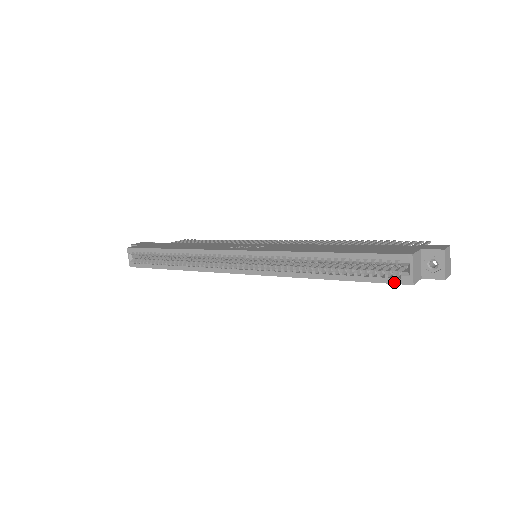
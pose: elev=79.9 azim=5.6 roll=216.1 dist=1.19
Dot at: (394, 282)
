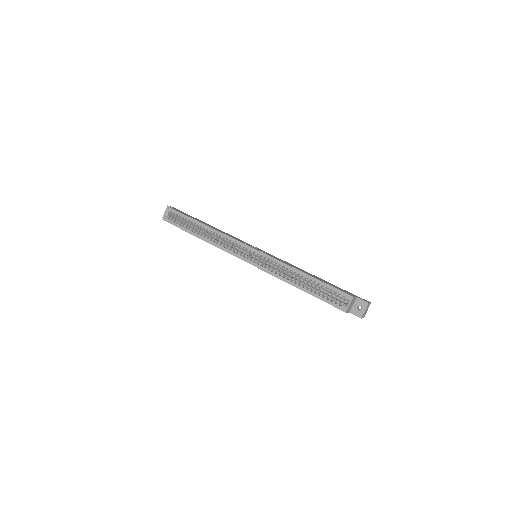
Dot at: (336, 307)
